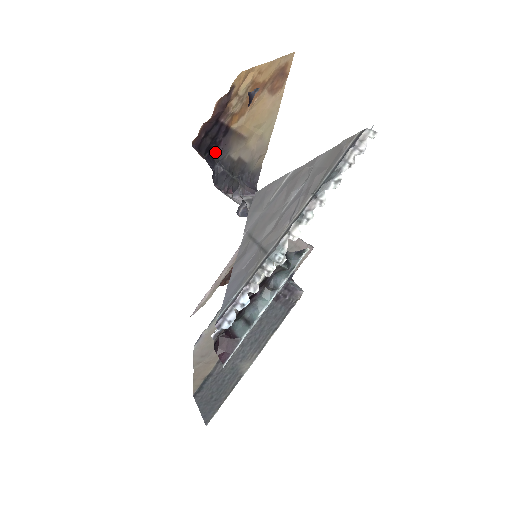
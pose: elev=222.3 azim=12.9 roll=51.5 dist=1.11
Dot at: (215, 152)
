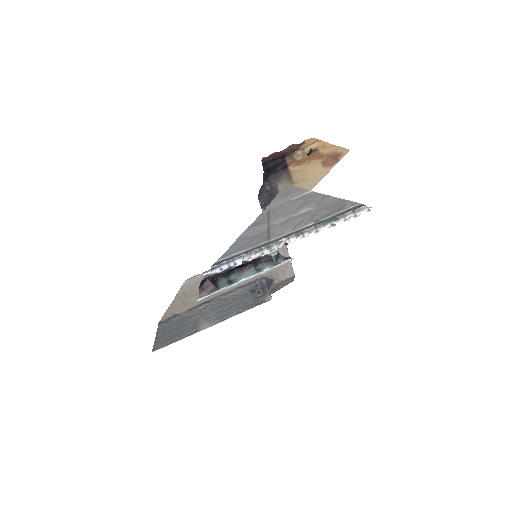
Dot at: (271, 175)
